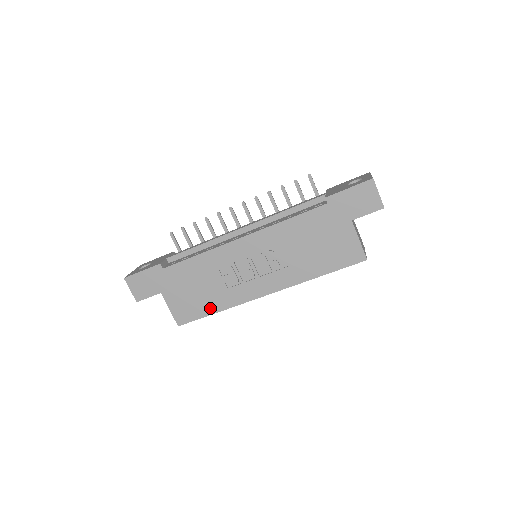
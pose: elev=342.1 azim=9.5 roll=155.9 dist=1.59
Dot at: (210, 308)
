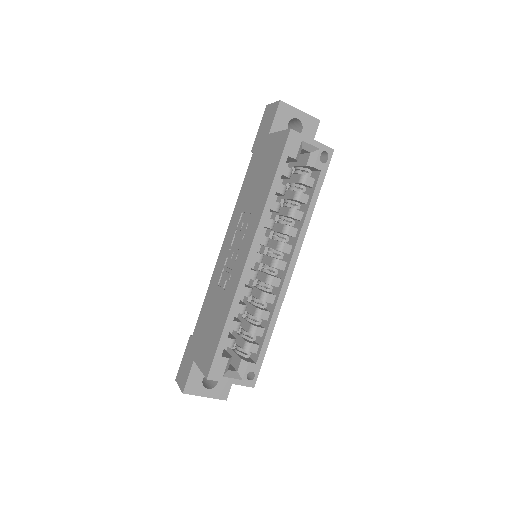
Dot at: (221, 326)
